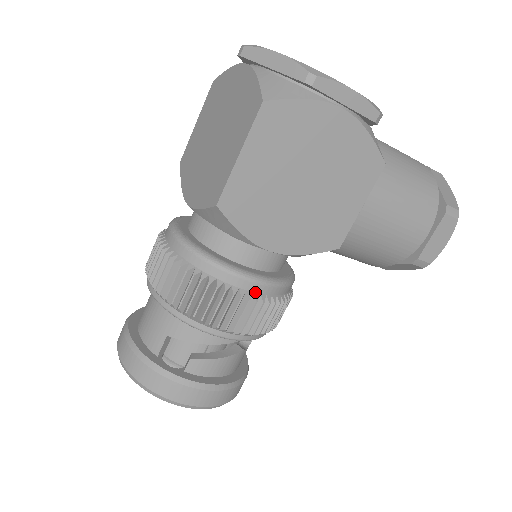
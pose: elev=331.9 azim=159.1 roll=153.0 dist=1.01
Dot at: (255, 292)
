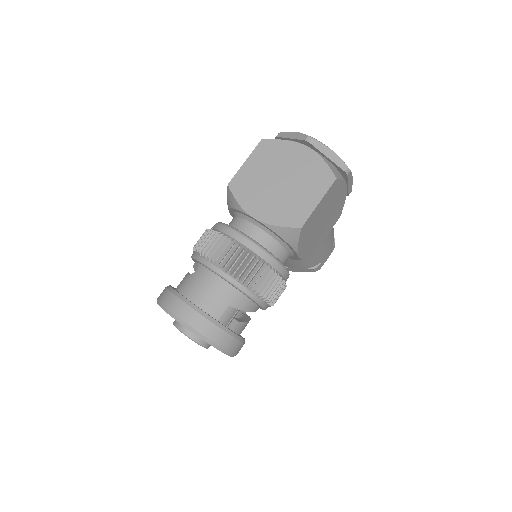
Dot at: (285, 279)
